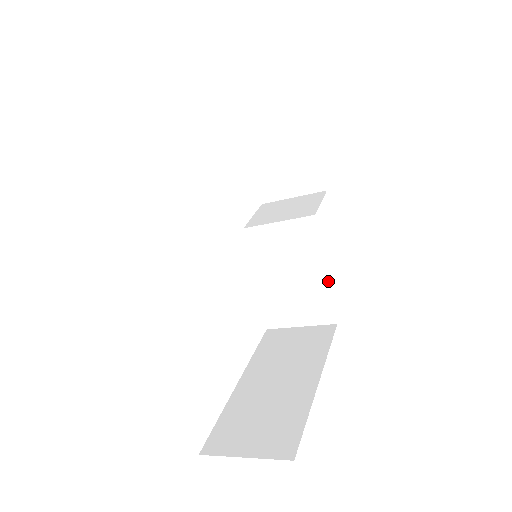
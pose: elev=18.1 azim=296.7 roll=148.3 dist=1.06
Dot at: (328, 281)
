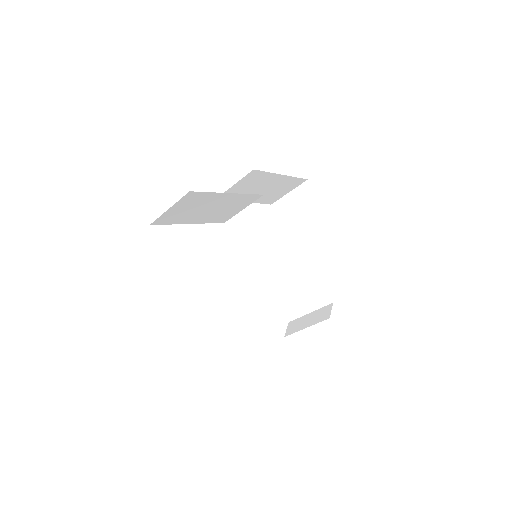
Dot at: (325, 289)
